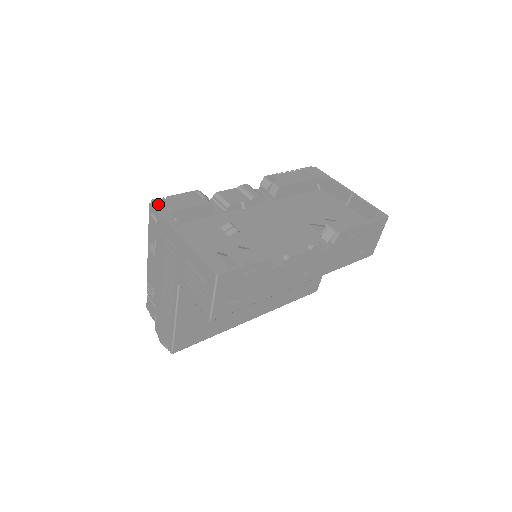
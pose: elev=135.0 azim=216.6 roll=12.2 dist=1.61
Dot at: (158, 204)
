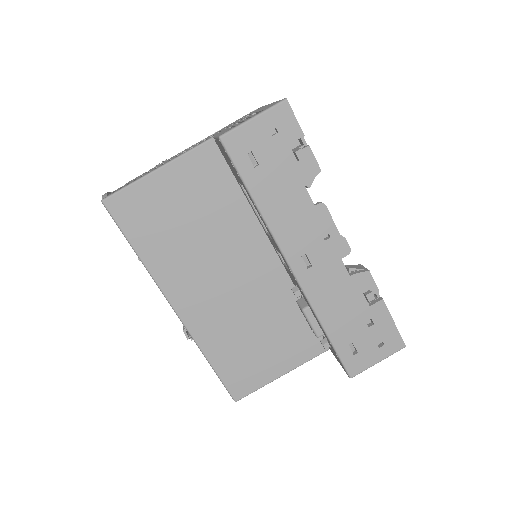
Dot at: occluded
